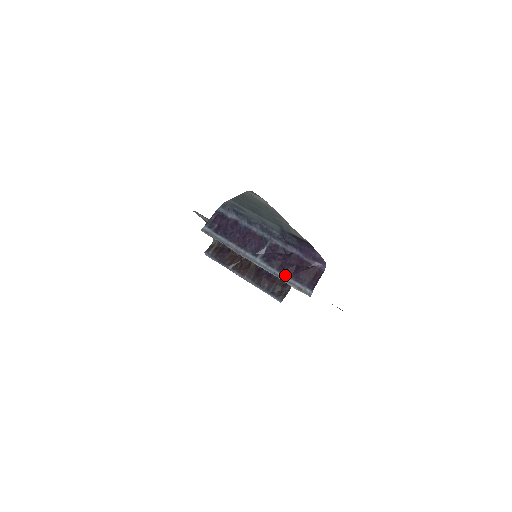
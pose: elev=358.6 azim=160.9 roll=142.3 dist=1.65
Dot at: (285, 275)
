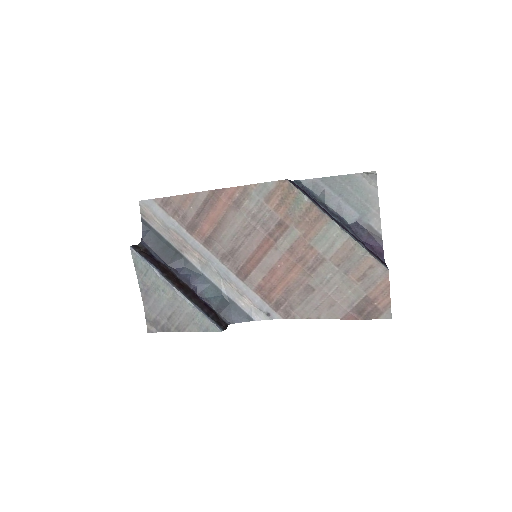
Dot at: (365, 247)
